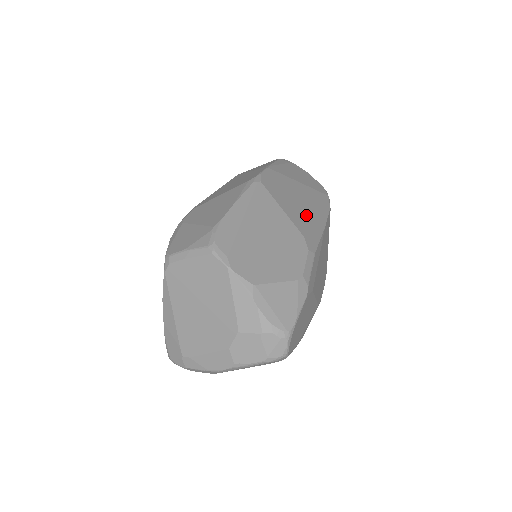
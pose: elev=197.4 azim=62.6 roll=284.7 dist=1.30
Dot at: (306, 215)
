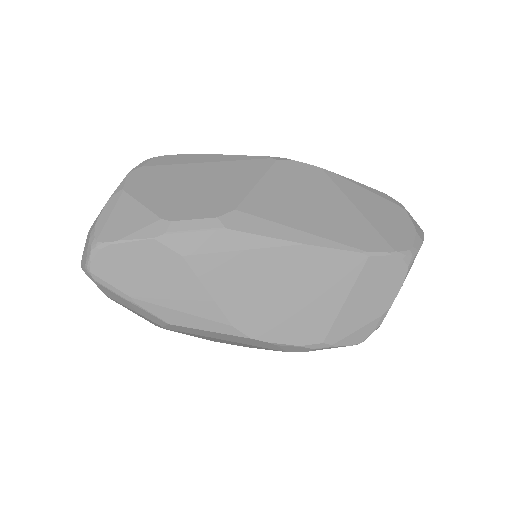
Dot at: (290, 214)
